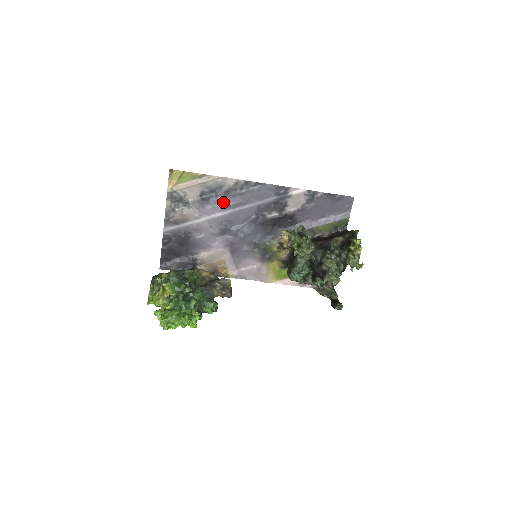
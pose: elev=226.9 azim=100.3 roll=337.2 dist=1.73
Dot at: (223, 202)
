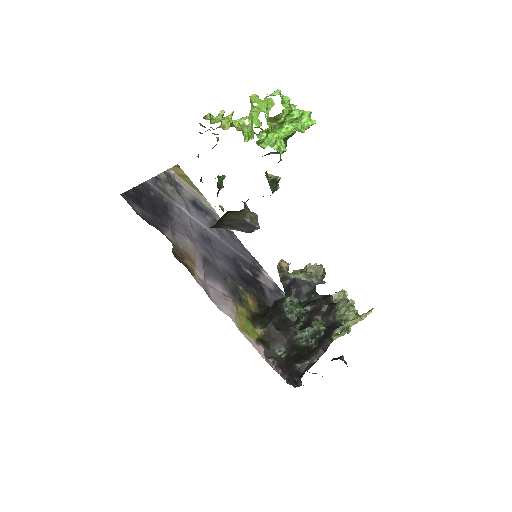
Dot at: (210, 223)
